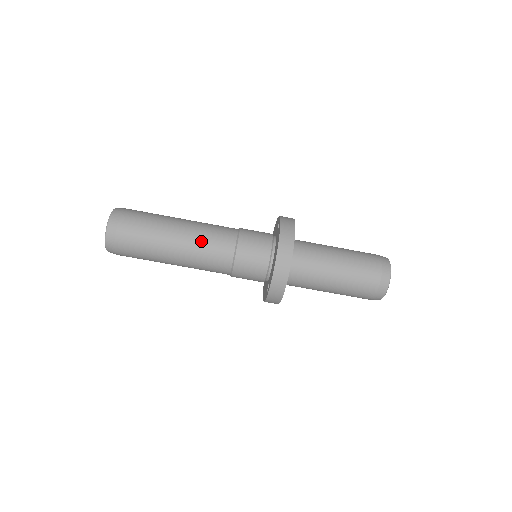
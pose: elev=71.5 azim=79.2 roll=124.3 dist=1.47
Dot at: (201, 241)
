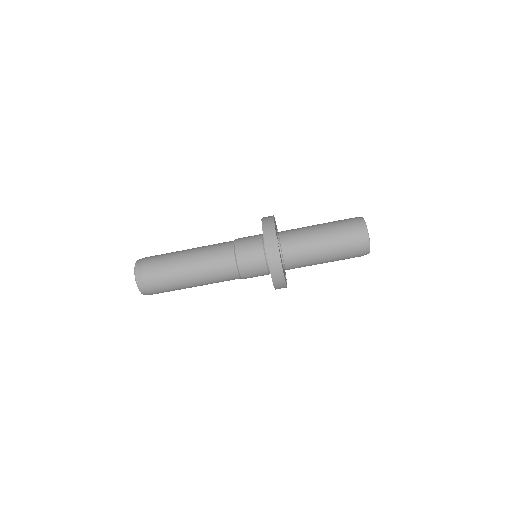
Dot at: (211, 277)
